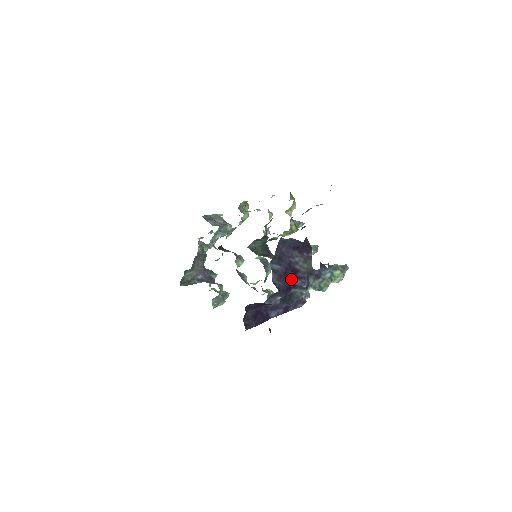
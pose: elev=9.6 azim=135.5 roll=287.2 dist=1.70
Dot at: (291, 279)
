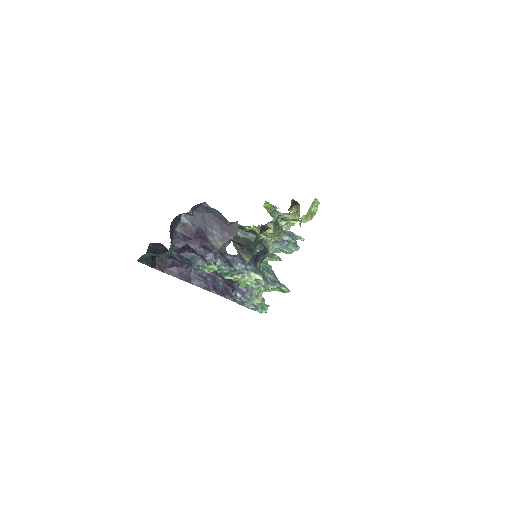
Dot at: (195, 242)
